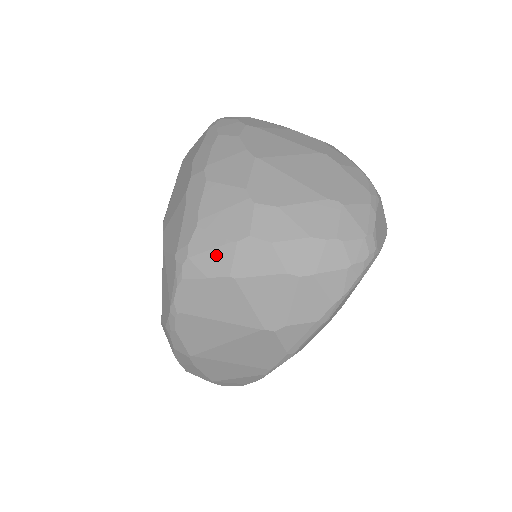
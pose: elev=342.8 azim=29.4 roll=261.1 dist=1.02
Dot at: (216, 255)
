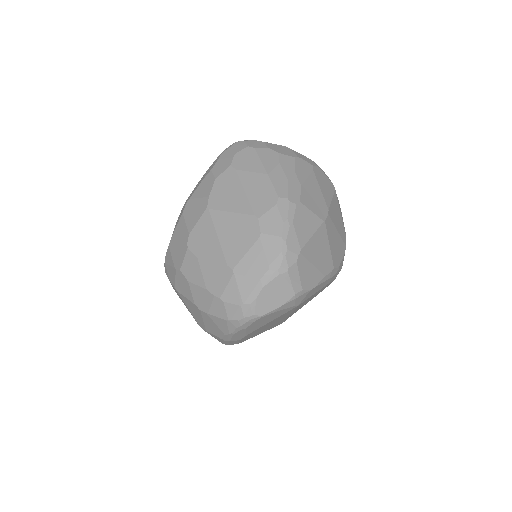
Dot at: (171, 271)
